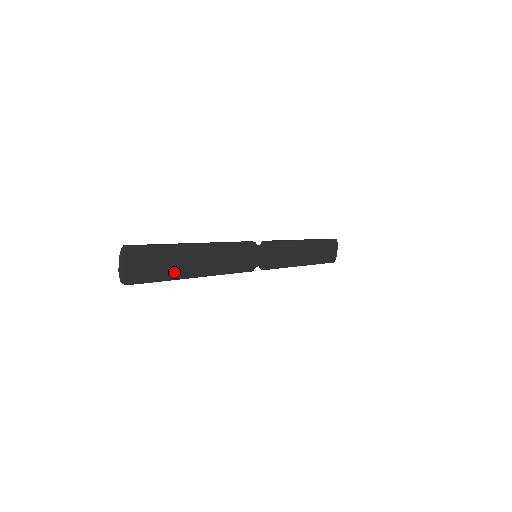
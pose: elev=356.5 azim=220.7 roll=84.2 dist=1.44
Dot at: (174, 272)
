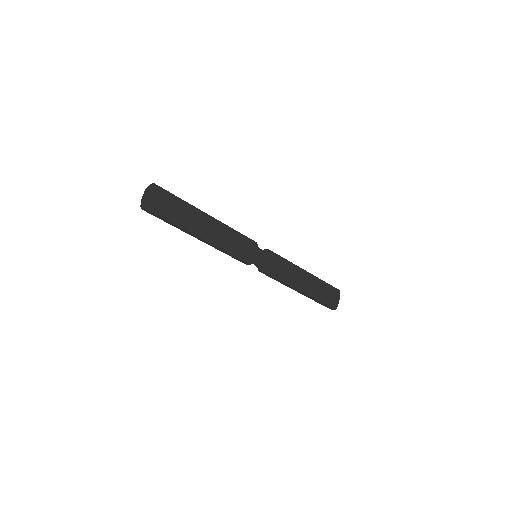
Dot at: (182, 222)
